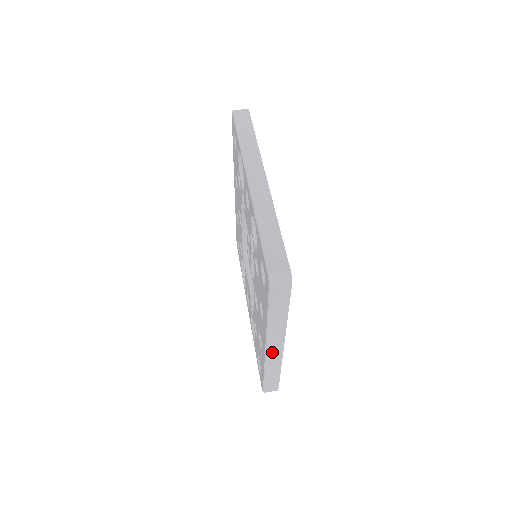
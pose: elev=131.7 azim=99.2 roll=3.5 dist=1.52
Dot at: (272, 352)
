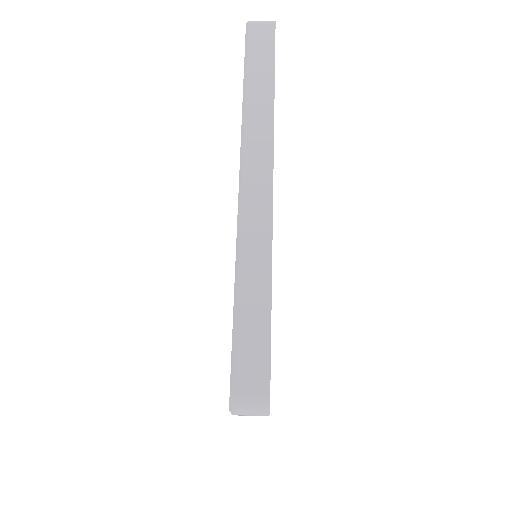
Dot at: occluded
